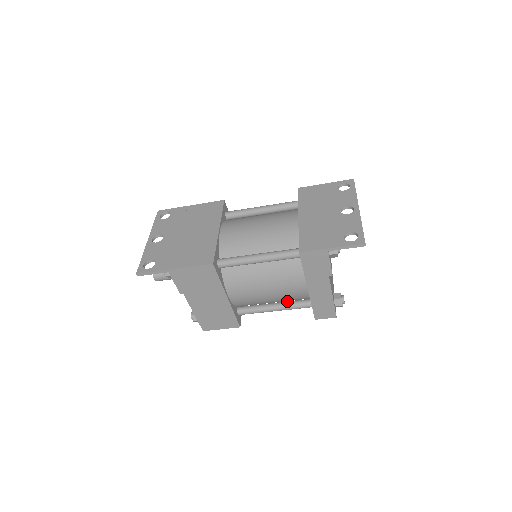
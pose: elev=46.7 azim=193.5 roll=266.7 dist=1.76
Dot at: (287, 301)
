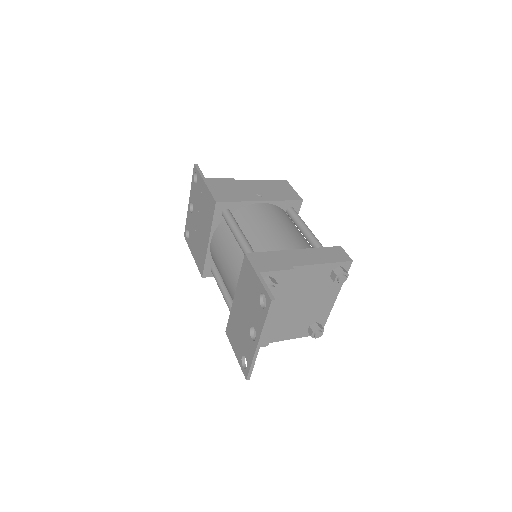
Dot at: occluded
